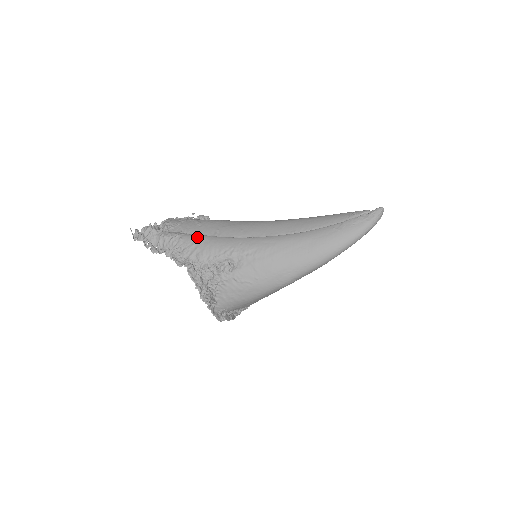
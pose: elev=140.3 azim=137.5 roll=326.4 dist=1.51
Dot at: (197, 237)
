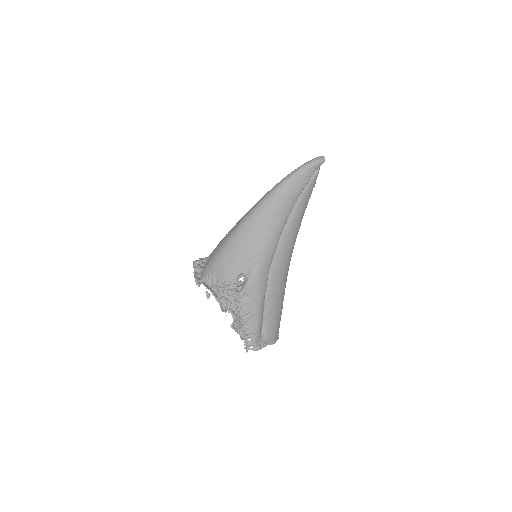
Dot at: occluded
